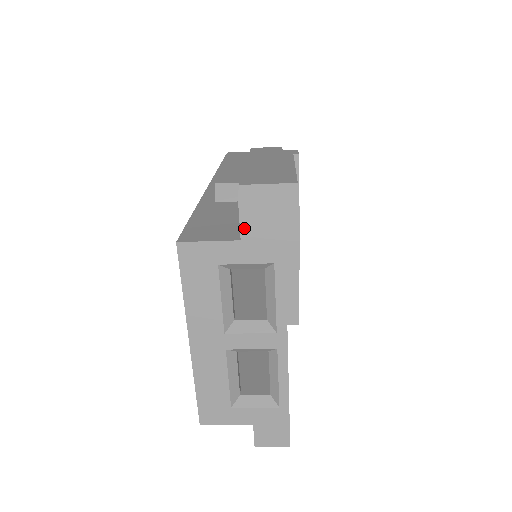
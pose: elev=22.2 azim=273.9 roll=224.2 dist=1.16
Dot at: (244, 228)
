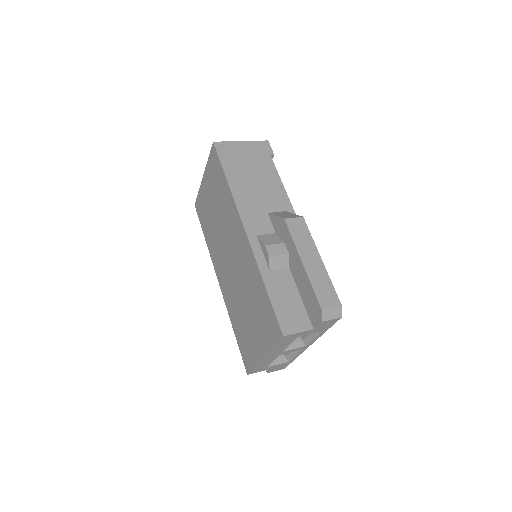
Dot at: (318, 326)
